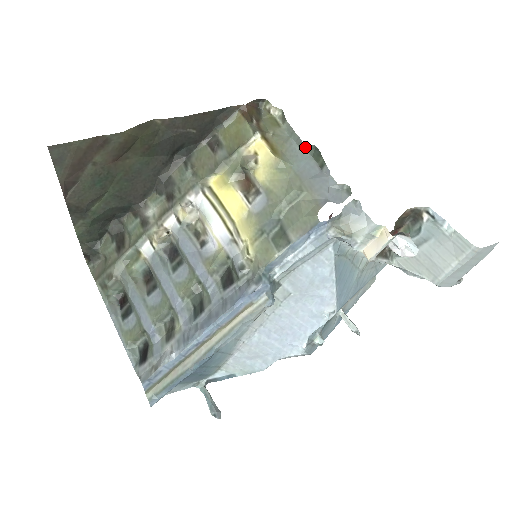
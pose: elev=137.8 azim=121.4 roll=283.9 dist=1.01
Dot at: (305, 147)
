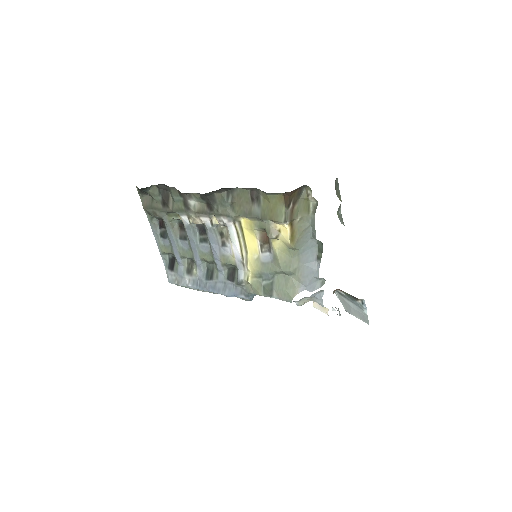
Dot at: (316, 239)
